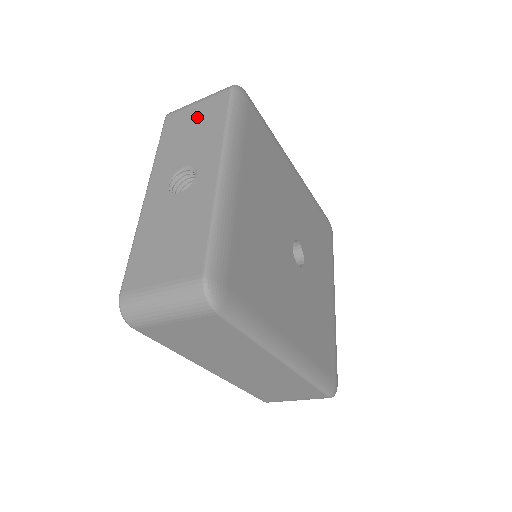
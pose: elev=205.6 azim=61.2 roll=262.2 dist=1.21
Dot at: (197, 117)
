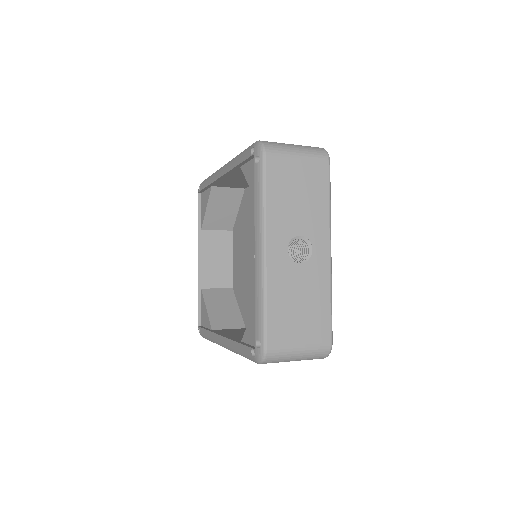
Dot at: (302, 178)
